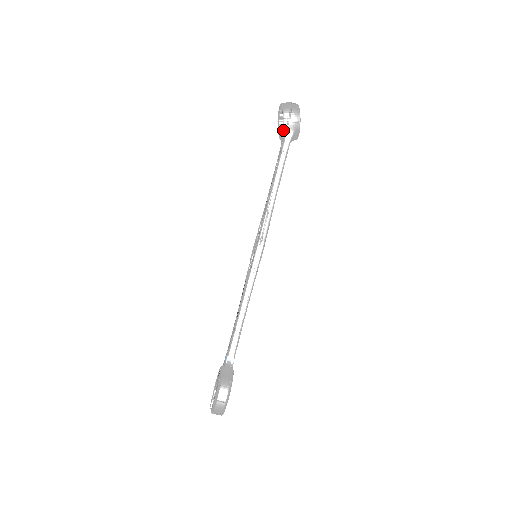
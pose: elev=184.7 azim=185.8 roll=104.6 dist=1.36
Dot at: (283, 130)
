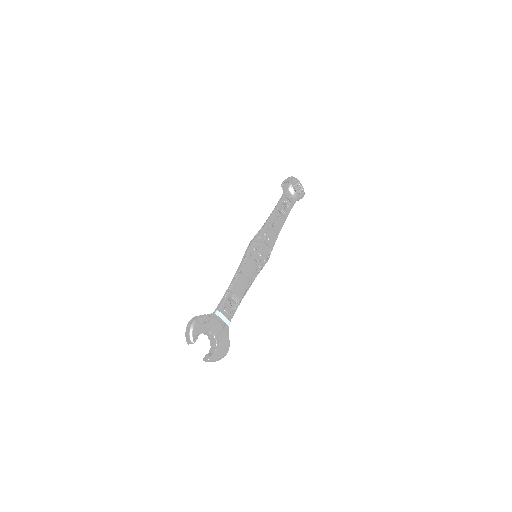
Dot at: (283, 191)
